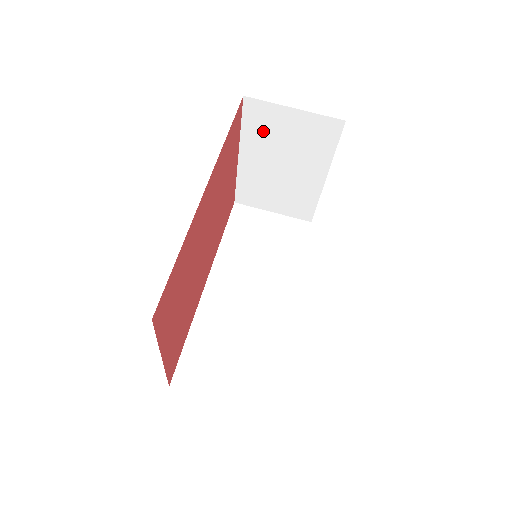
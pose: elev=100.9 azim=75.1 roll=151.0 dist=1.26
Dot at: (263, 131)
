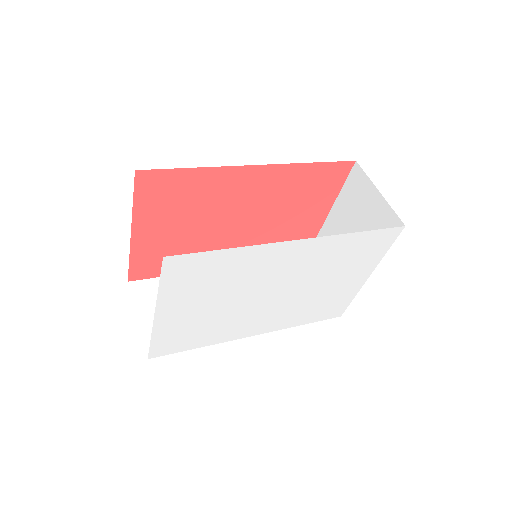
Dot at: (353, 200)
